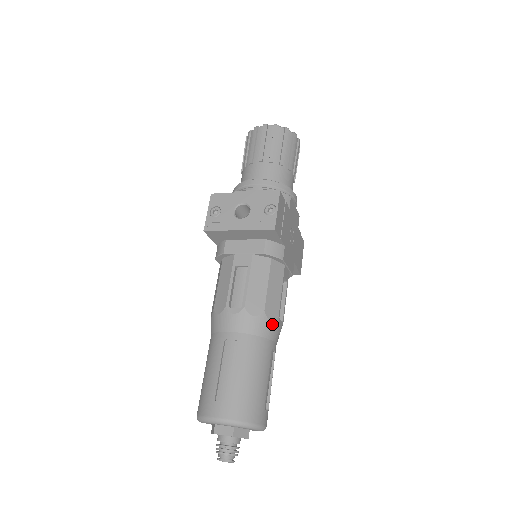
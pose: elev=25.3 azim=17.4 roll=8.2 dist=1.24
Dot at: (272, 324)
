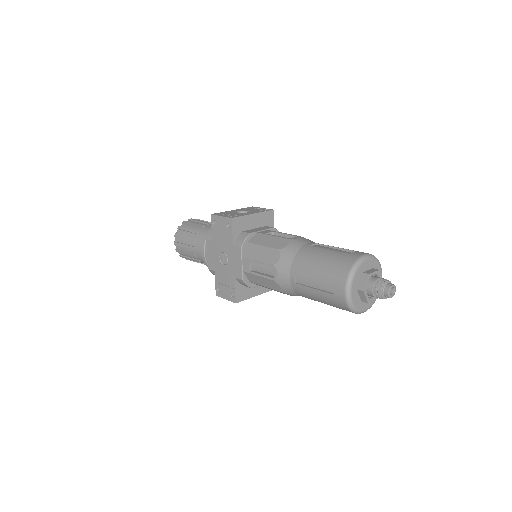
Dot at: occluded
